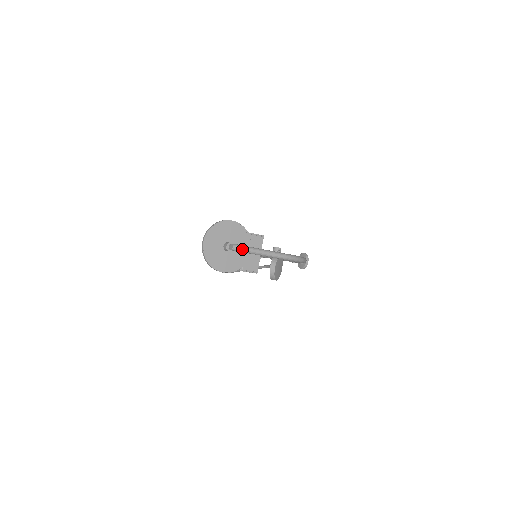
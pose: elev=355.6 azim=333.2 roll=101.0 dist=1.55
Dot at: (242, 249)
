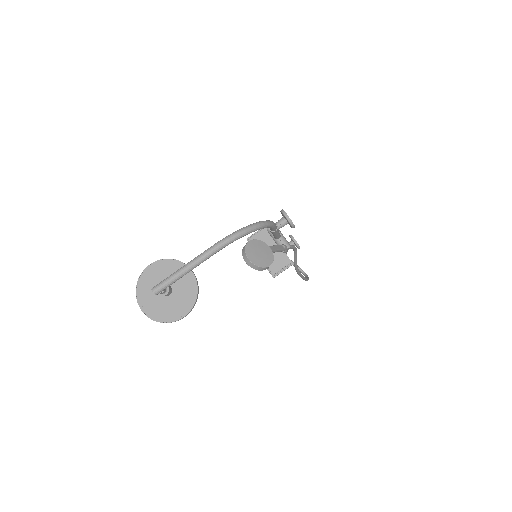
Dot at: (163, 285)
